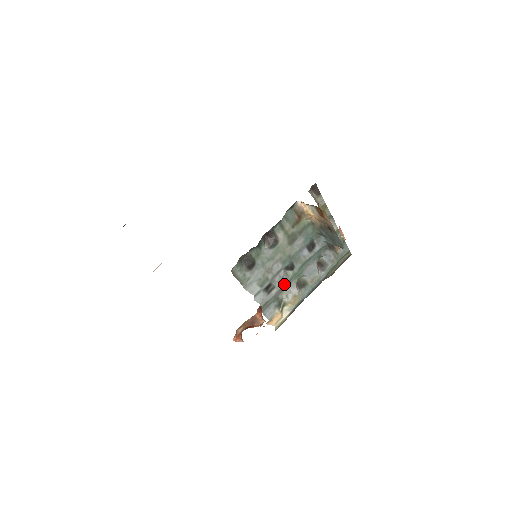
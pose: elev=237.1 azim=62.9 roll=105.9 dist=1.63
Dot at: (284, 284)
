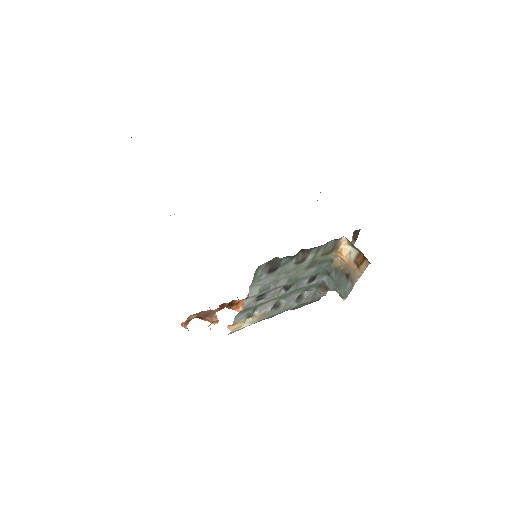
Dot at: (271, 299)
